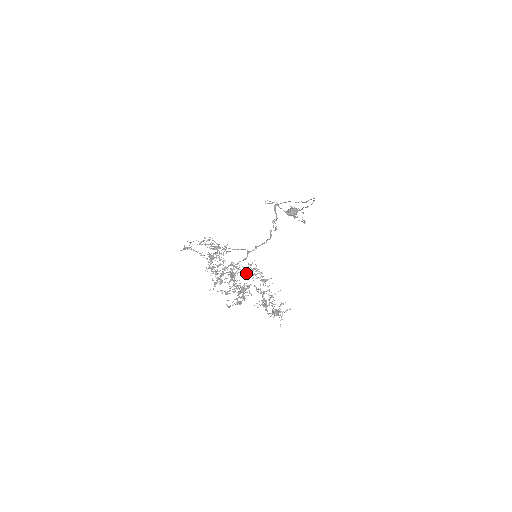
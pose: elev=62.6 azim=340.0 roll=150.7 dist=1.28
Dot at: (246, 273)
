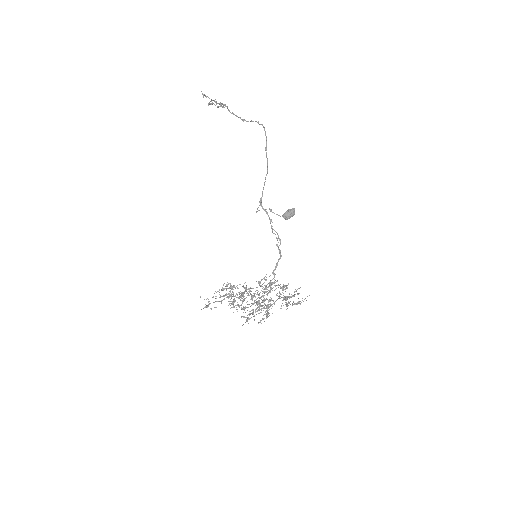
Dot at: occluded
